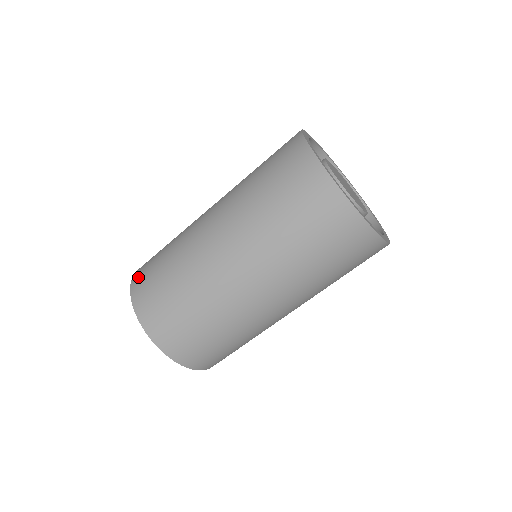
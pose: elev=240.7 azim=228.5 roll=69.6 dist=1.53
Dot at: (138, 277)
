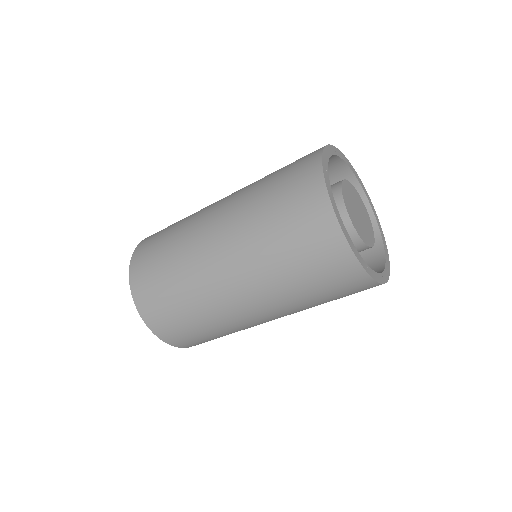
Dot at: (160, 329)
